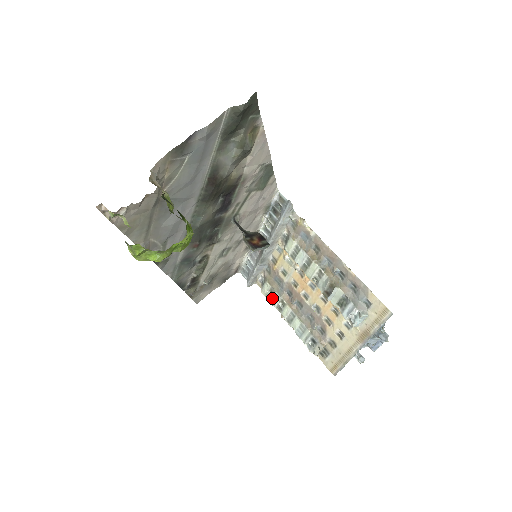
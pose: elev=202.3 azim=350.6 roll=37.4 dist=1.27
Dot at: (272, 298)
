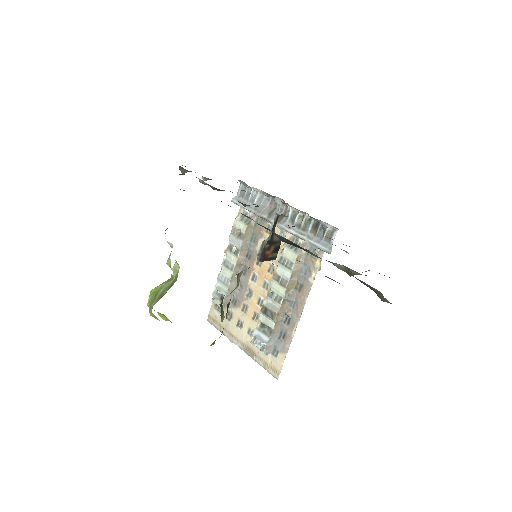
Dot at: (235, 237)
